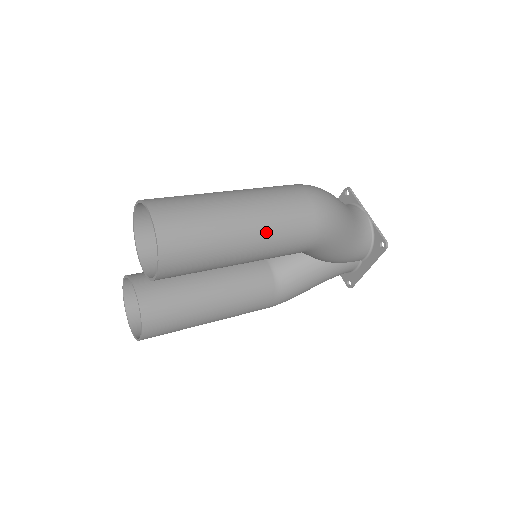
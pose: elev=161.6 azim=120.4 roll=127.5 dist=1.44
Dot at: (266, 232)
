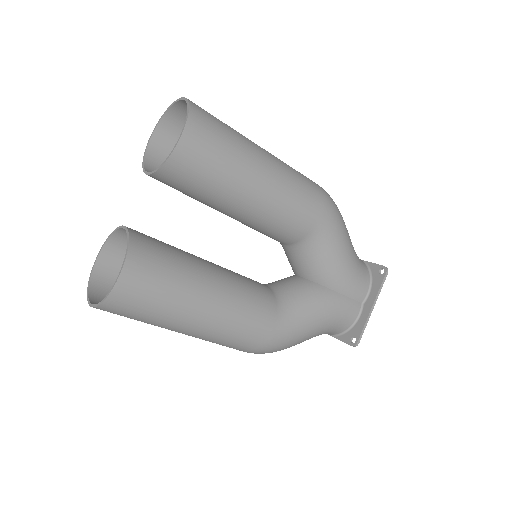
Dot at: (281, 168)
